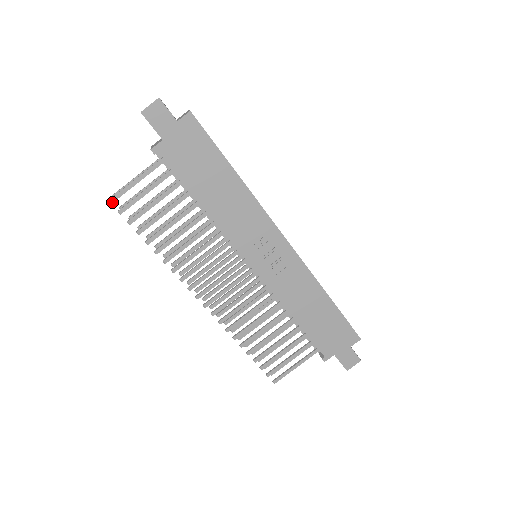
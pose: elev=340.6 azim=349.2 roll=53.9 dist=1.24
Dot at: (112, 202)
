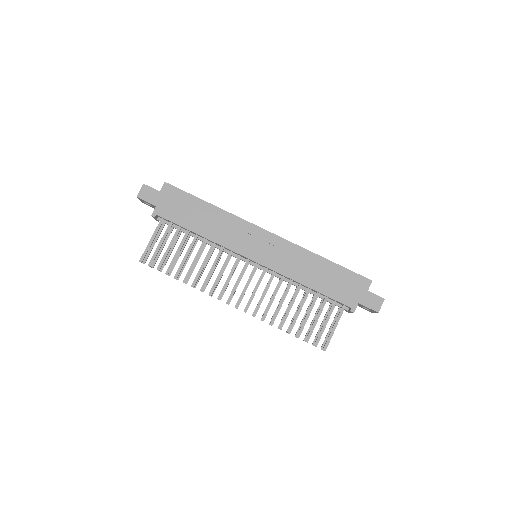
Dot at: (142, 261)
